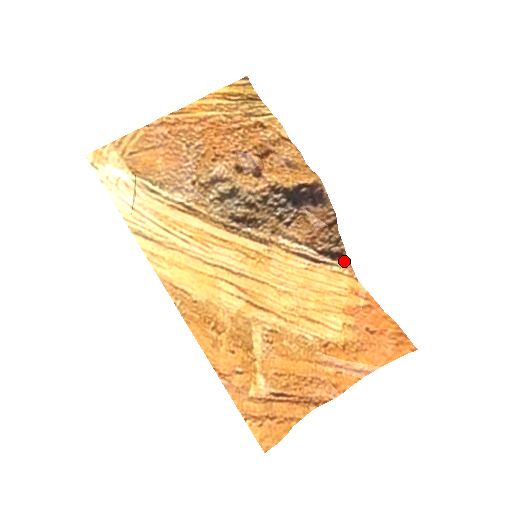
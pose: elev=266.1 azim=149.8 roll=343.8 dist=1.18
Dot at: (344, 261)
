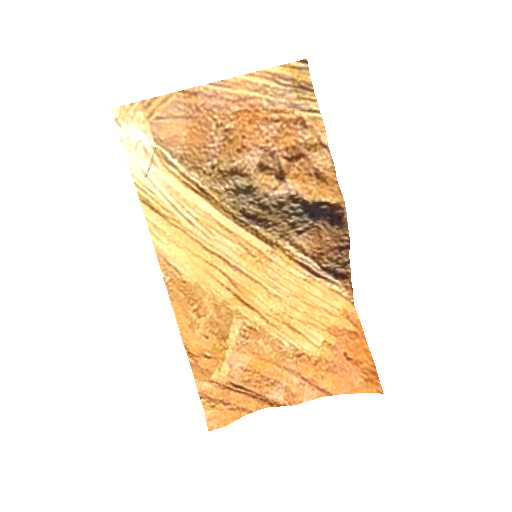
Dot at: (347, 283)
